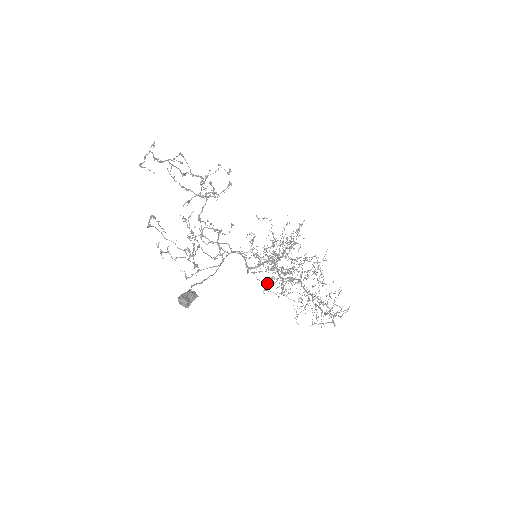
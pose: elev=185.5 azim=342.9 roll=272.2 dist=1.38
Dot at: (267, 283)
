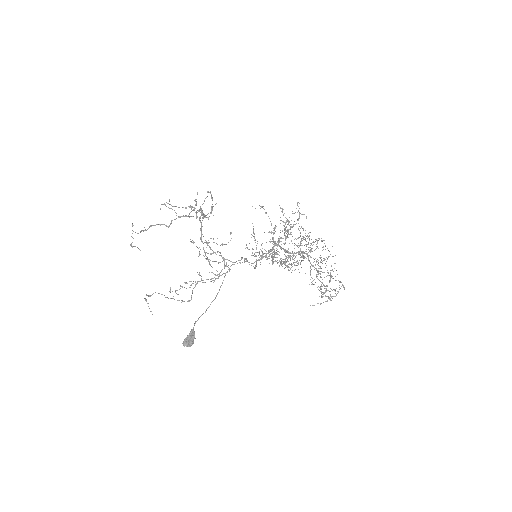
Dot at: (281, 261)
